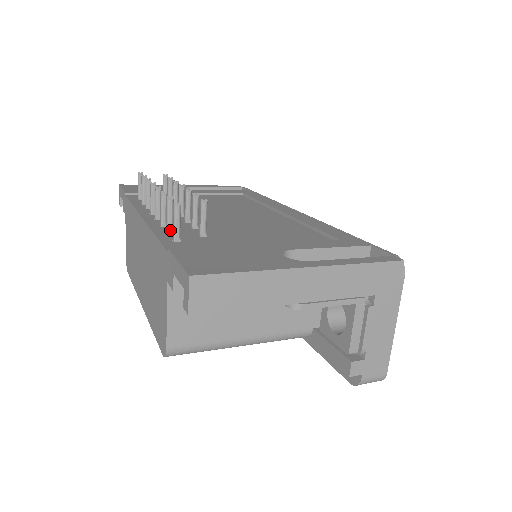
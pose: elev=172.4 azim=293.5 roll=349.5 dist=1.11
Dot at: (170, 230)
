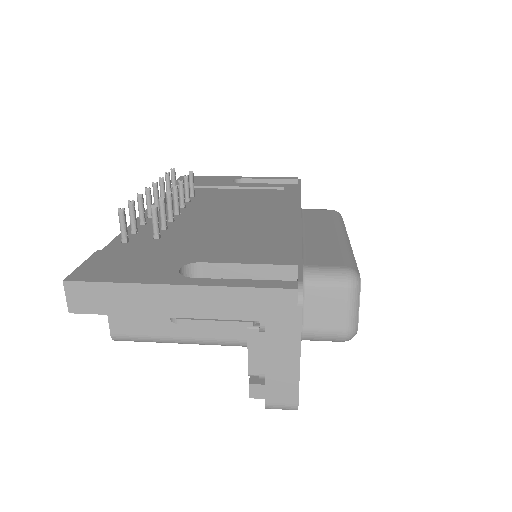
Dot at: (133, 230)
